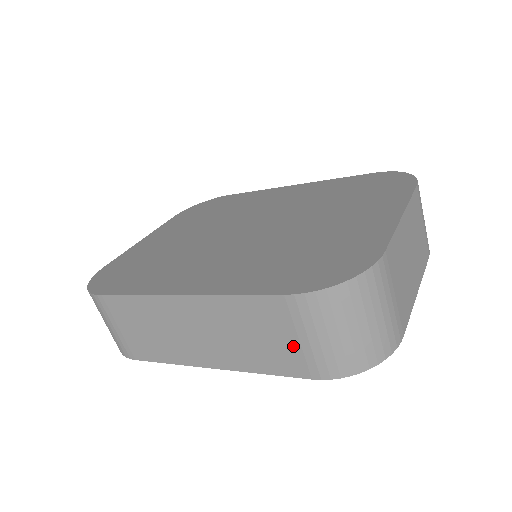
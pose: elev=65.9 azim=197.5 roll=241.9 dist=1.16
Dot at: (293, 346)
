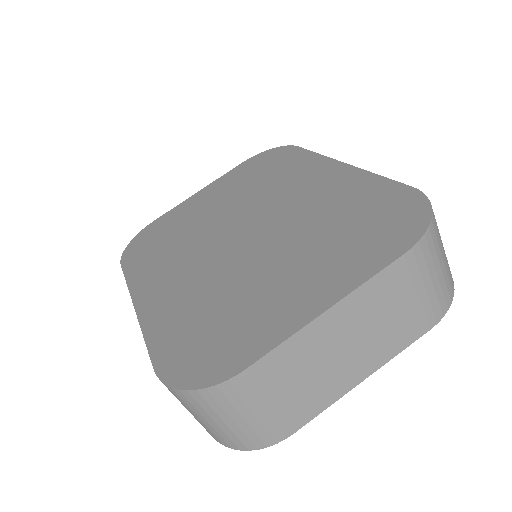
Dot at: occluded
